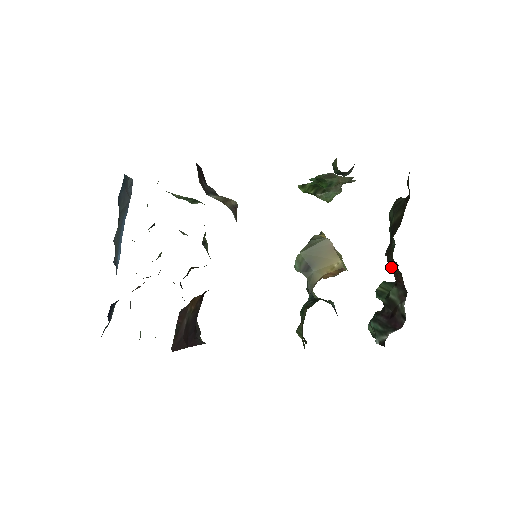
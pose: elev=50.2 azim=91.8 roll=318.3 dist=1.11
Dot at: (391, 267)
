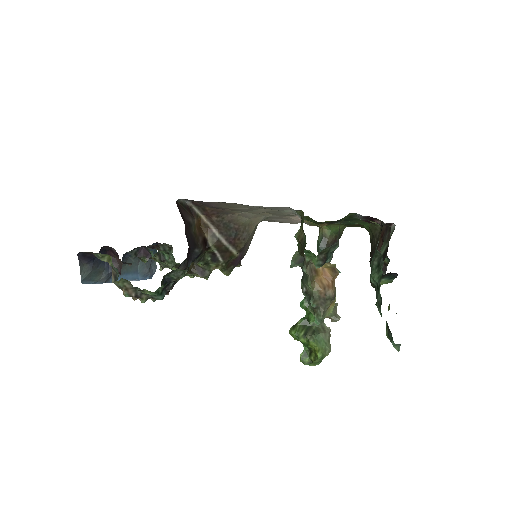
Dot at: occluded
